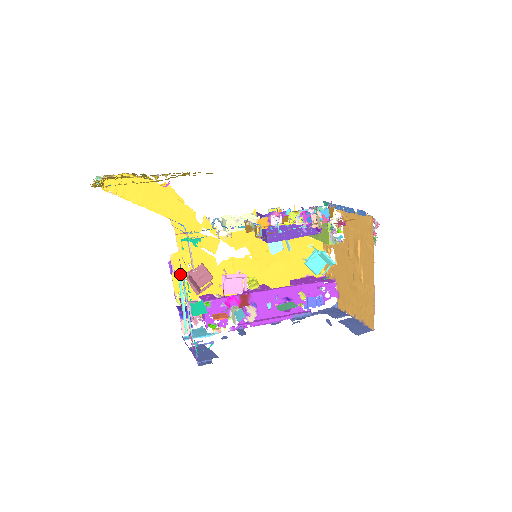
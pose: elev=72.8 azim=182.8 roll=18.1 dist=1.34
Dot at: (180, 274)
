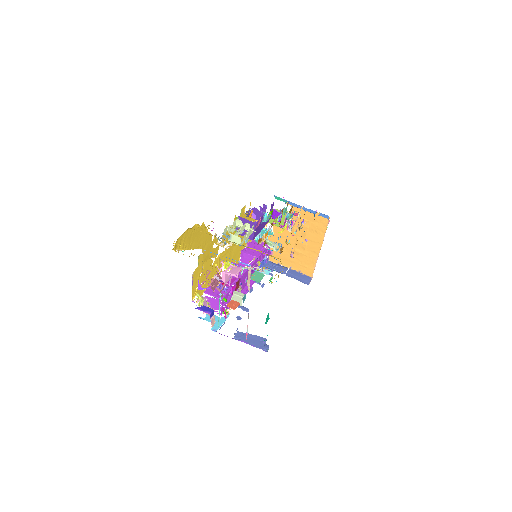
Dot at: occluded
